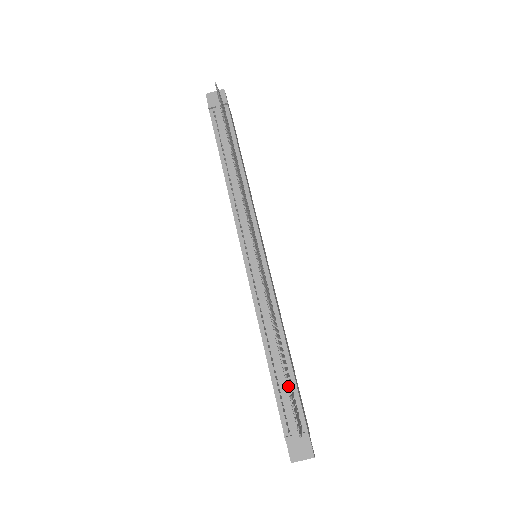
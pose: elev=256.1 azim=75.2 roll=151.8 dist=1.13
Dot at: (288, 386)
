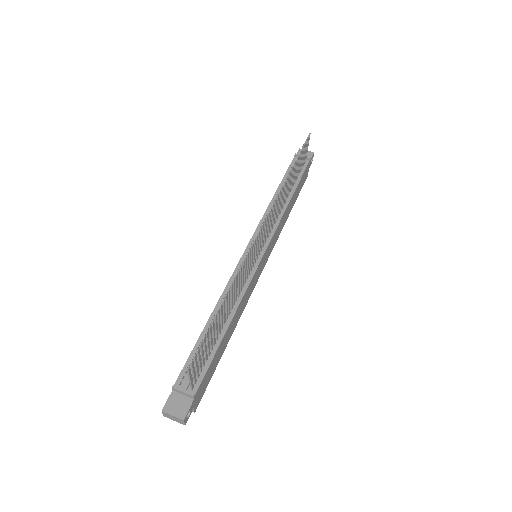
Dot at: occluded
